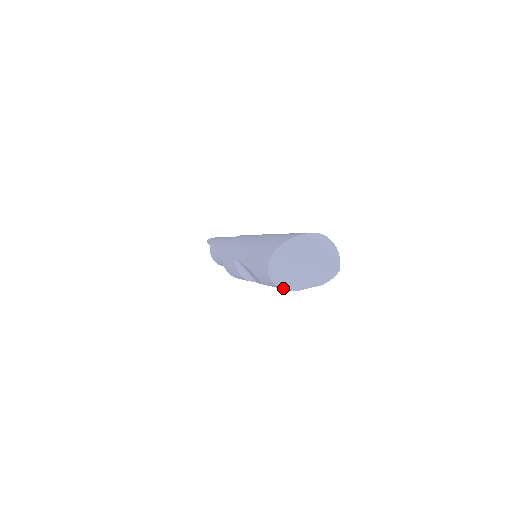
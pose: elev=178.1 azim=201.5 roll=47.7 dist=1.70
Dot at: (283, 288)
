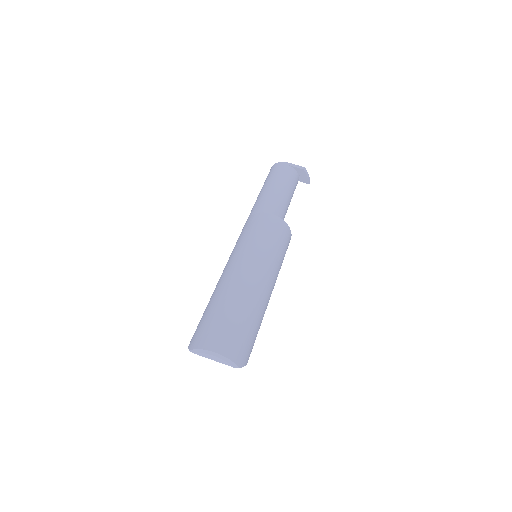
Dot at: occluded
